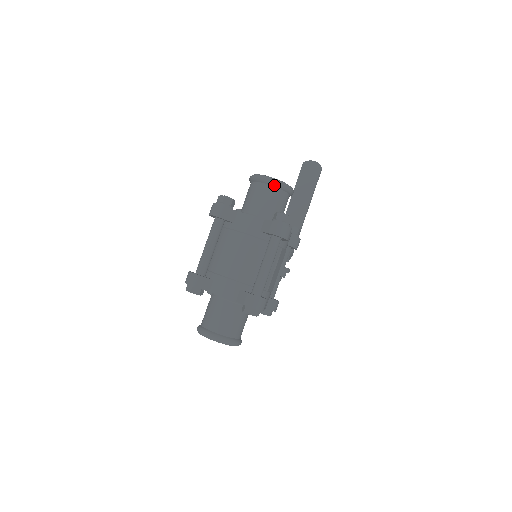
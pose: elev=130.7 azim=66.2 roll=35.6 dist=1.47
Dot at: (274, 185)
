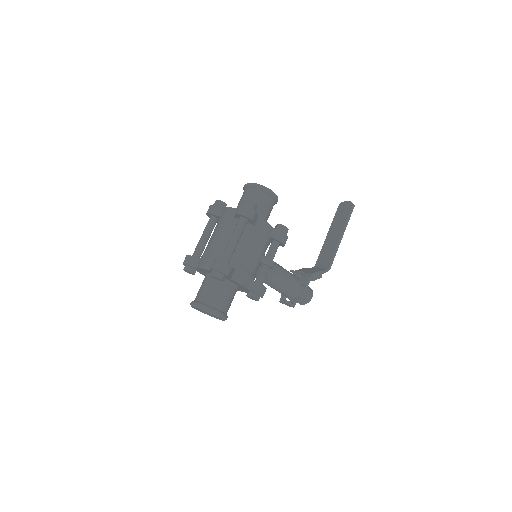
Dot at: (253, 187)
